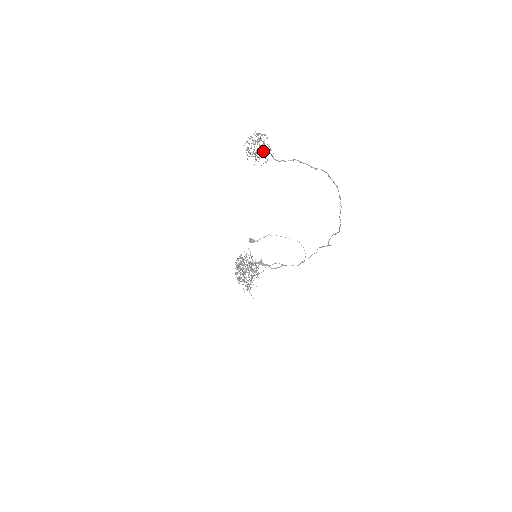
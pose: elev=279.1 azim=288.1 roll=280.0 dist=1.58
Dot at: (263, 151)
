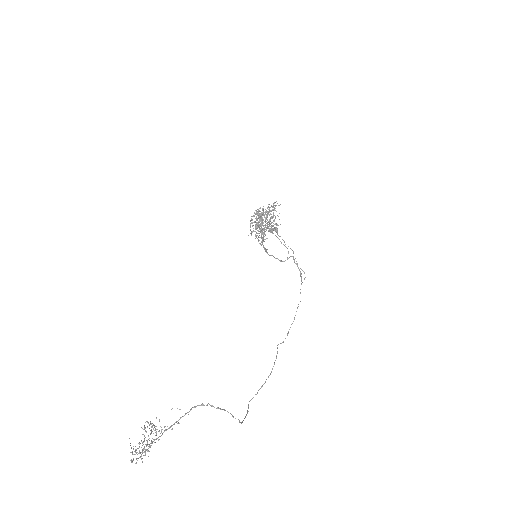
Dot at: (150, 443)
